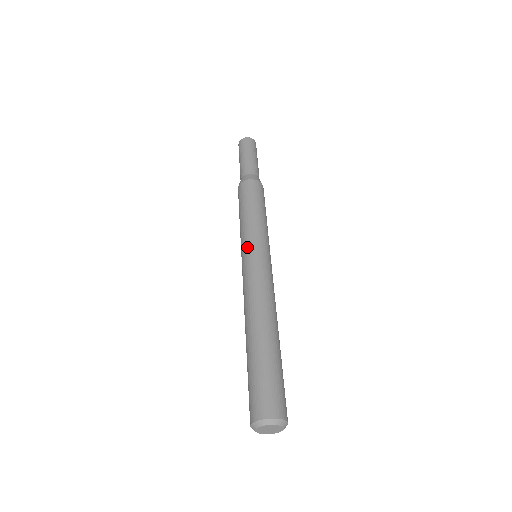
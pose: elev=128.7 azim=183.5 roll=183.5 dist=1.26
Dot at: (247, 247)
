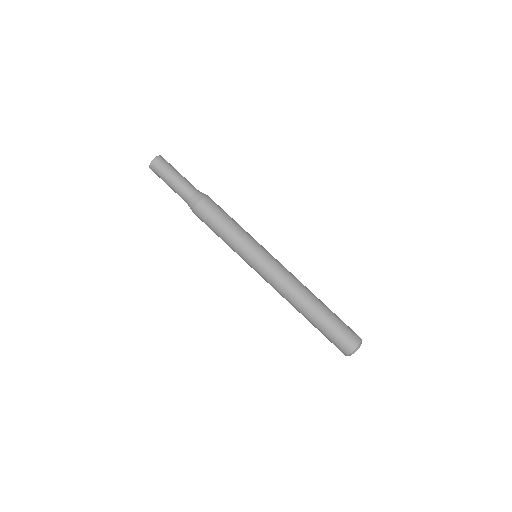
Dot at: occluded
